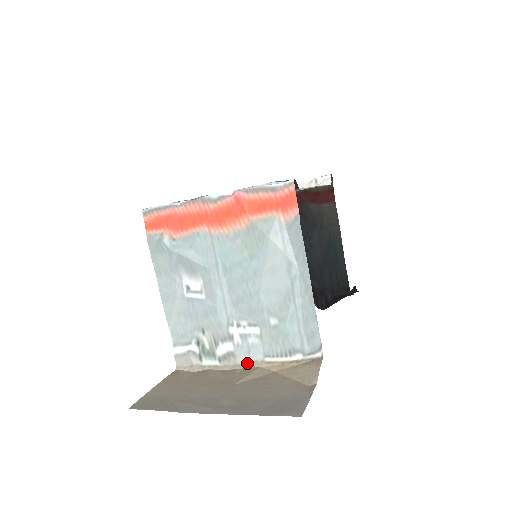
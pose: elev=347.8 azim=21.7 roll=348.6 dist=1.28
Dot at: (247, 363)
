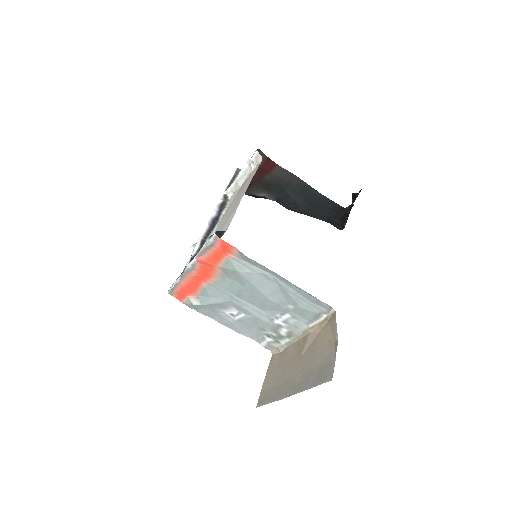
Dot at: (302, 333)
